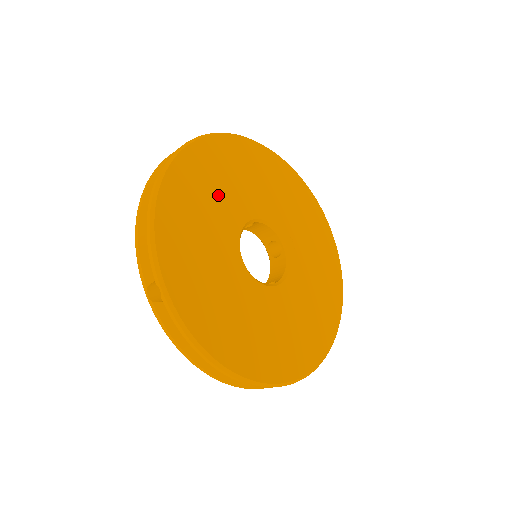
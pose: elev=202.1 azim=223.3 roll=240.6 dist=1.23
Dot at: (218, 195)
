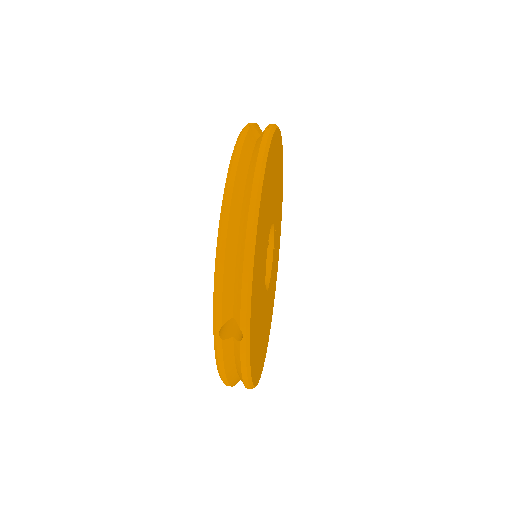
Dot at: (268, 209)
